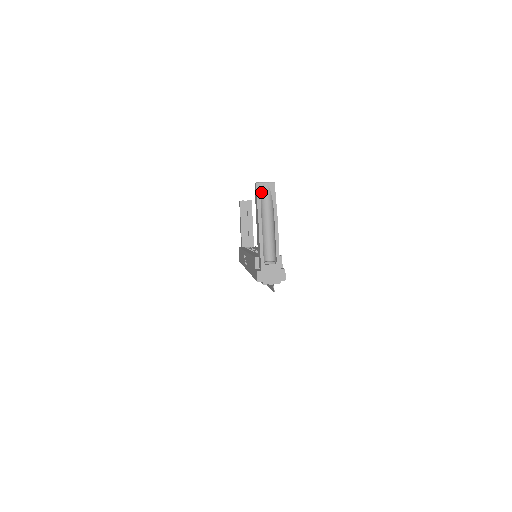
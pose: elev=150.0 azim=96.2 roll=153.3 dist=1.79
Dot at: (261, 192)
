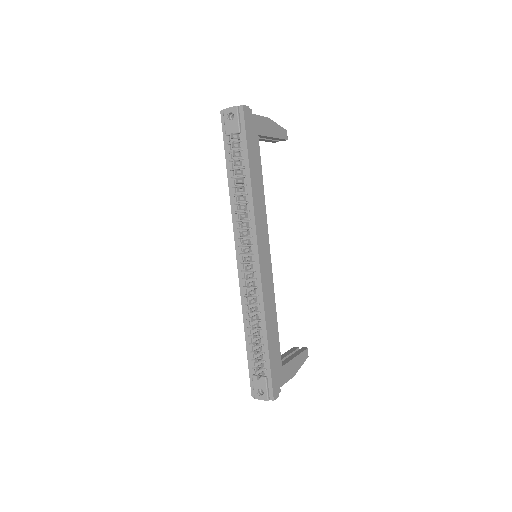
Dot at: occluded
